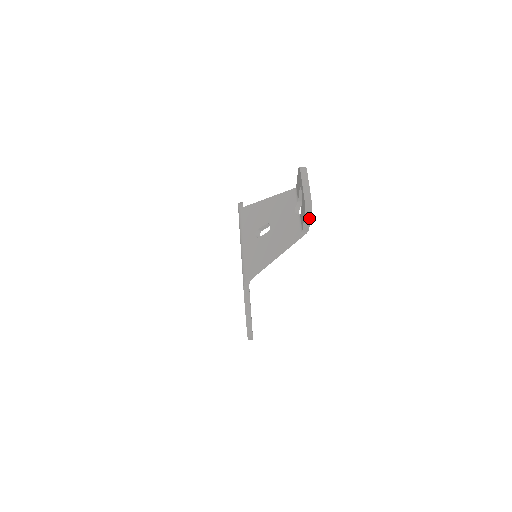
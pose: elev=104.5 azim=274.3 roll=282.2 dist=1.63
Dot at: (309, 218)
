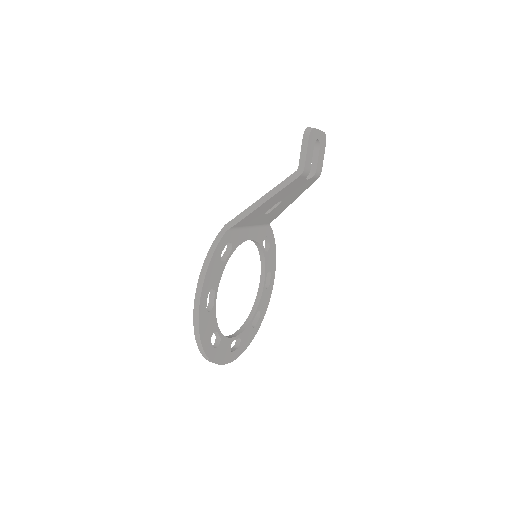
Dot at: (306, 145)
